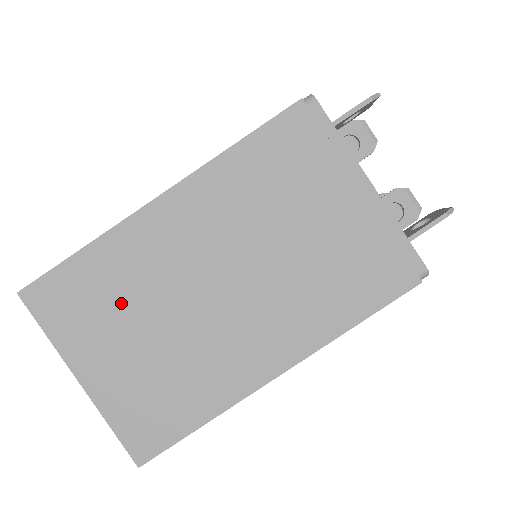
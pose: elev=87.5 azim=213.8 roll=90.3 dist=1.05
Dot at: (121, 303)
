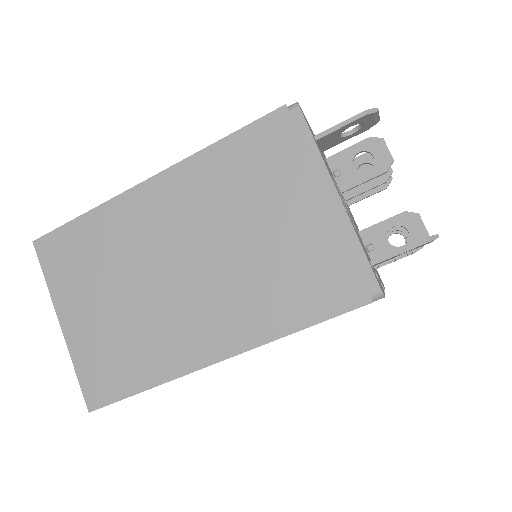
Dot at: (103, 265)
